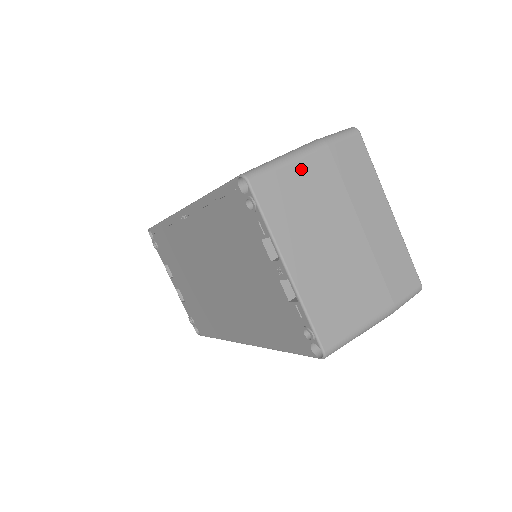
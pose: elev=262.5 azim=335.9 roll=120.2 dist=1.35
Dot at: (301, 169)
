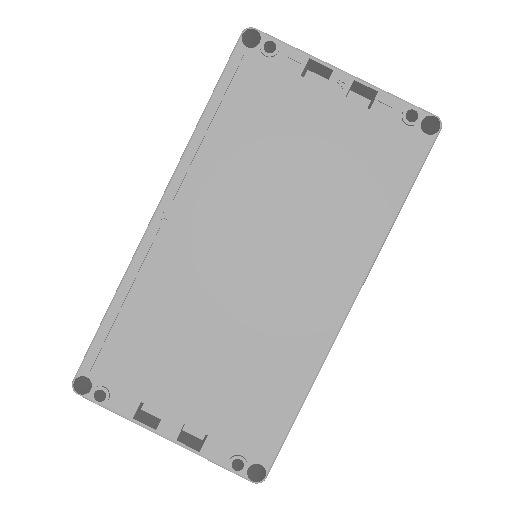
Dot at: occluded
